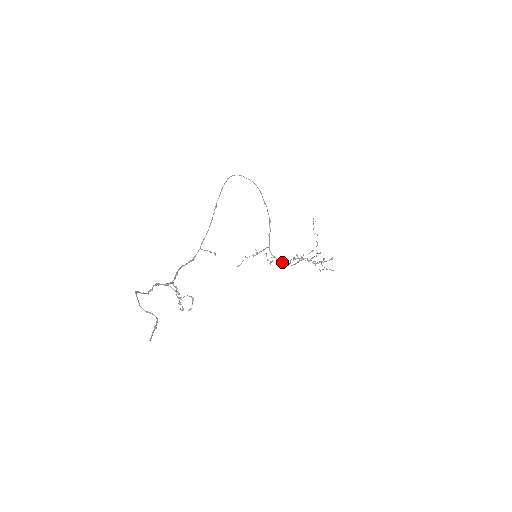
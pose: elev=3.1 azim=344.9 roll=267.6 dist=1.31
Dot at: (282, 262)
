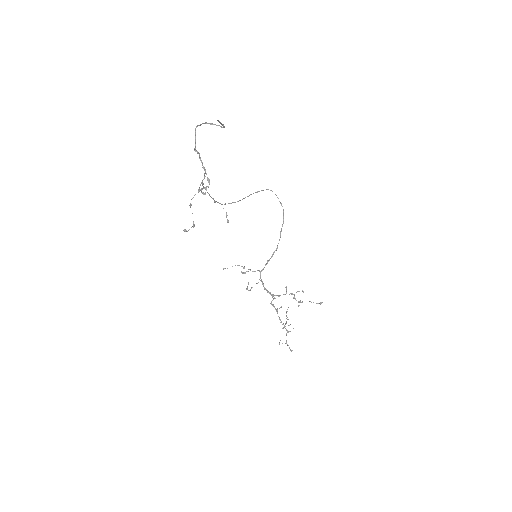
Dot at: occluded
